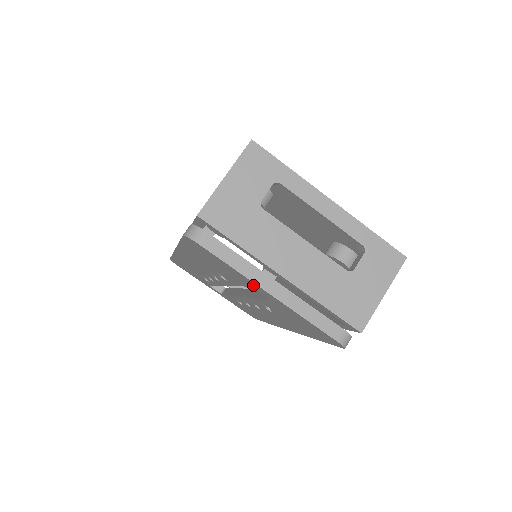
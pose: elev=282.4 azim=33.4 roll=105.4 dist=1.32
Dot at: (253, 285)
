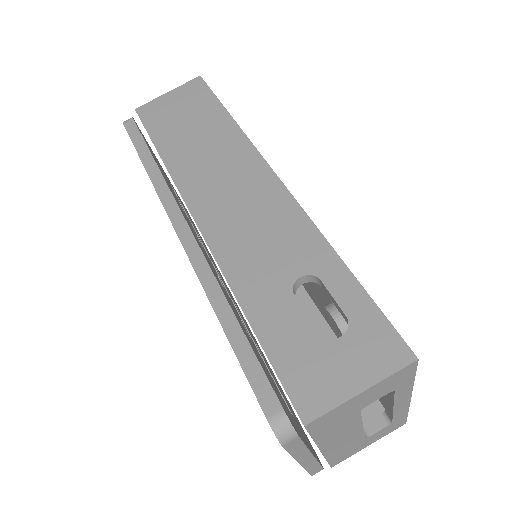
Dot at: occluded
